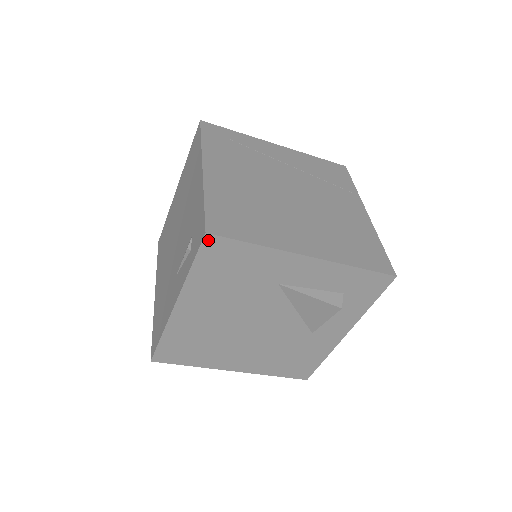
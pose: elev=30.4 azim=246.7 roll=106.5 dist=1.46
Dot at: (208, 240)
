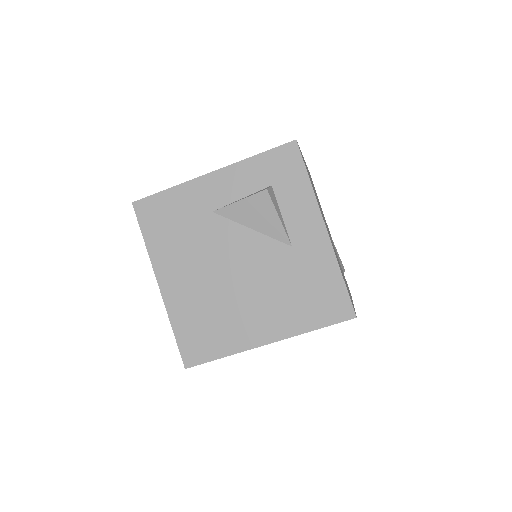
Dot at: (137, 207)
